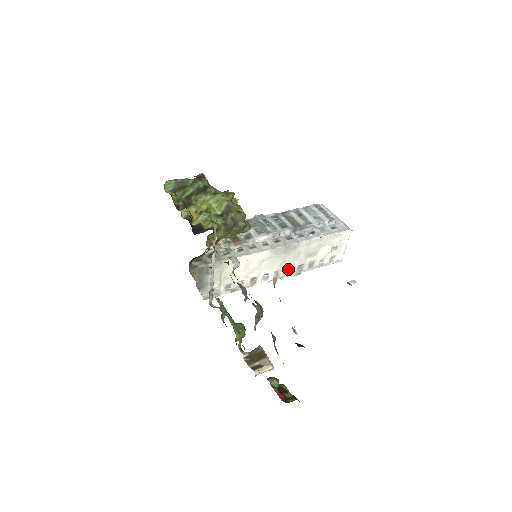
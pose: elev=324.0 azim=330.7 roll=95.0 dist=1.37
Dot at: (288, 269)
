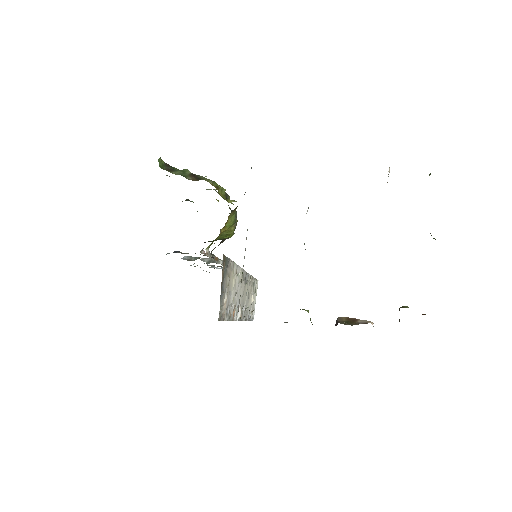
Dot at: occluded
